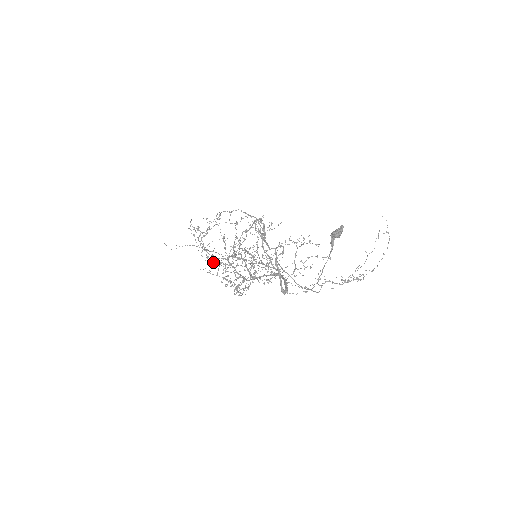
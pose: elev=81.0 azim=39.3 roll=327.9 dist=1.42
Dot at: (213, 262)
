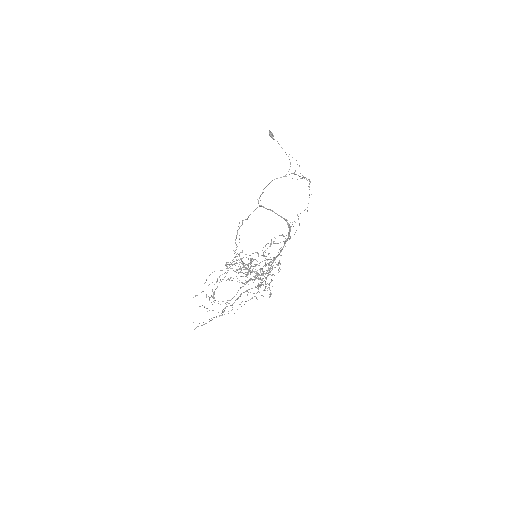
Dot at: occluded
